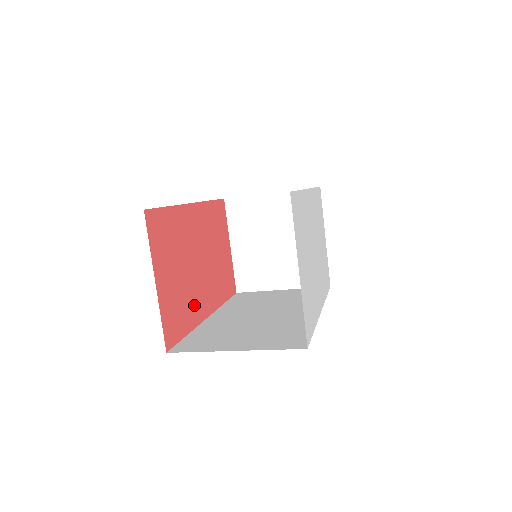
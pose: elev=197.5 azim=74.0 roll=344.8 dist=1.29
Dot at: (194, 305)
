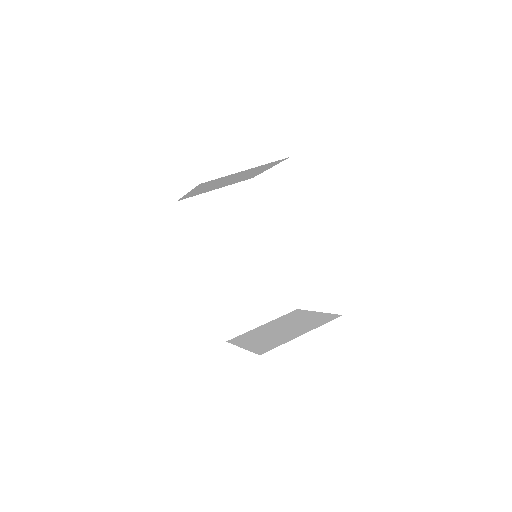
Dot at: occluded
